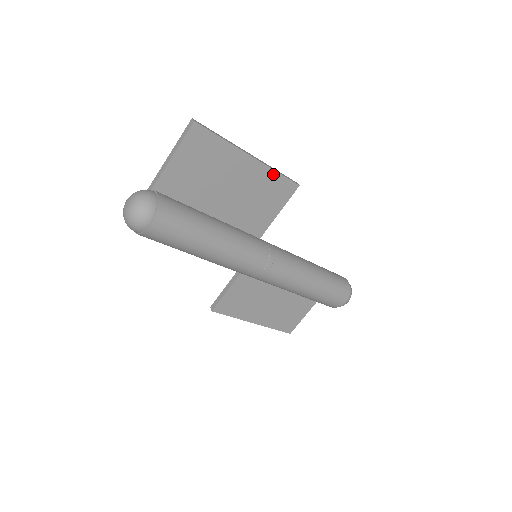
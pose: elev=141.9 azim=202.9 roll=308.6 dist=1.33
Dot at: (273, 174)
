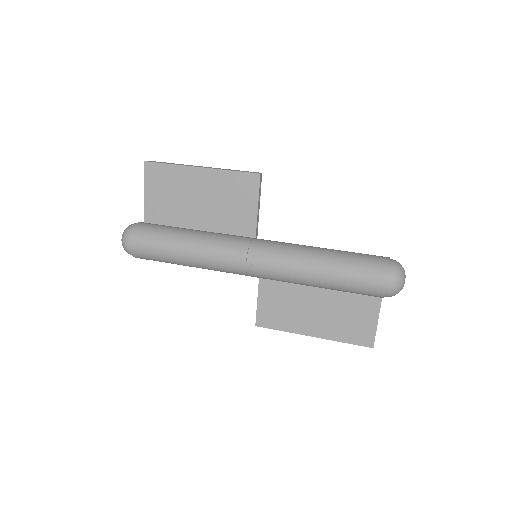
Dot at: (228, 174)
